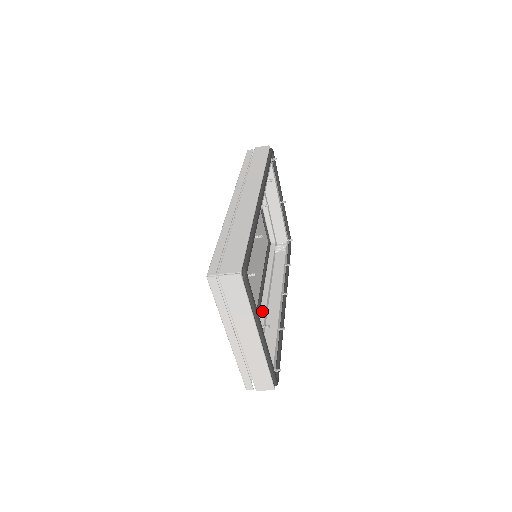
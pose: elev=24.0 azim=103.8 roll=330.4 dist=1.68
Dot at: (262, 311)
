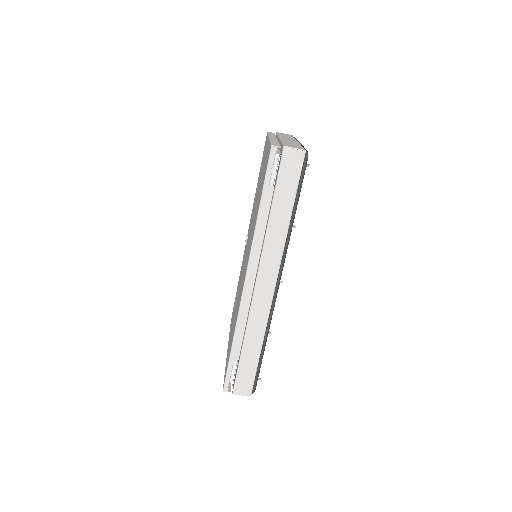
Dot at: (256, 257)
